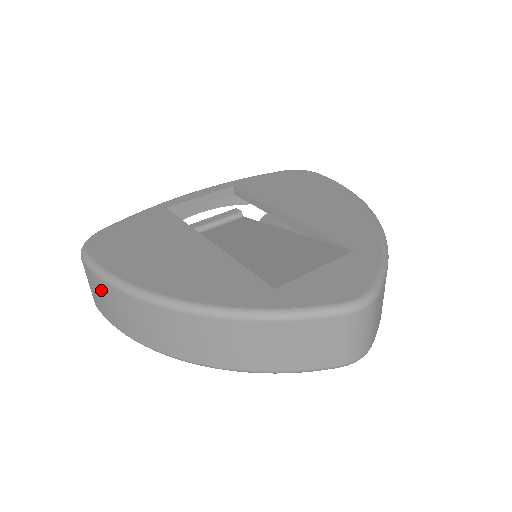
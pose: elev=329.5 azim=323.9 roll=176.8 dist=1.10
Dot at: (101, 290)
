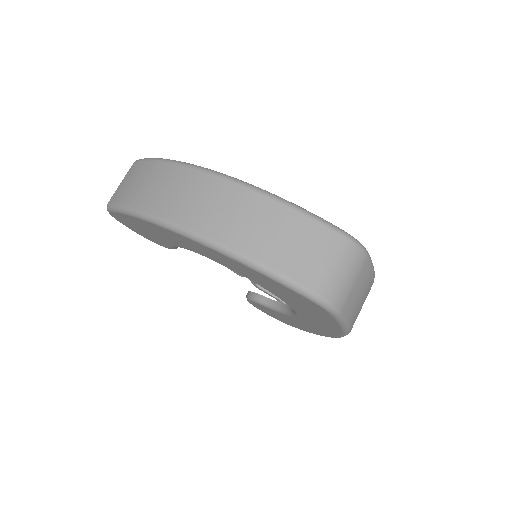
Dot at: (139, 172)
